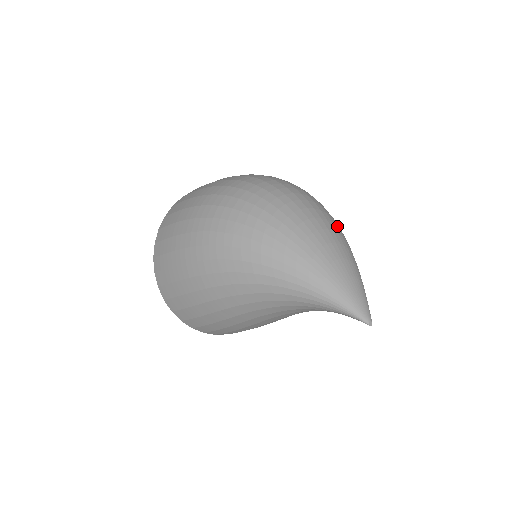
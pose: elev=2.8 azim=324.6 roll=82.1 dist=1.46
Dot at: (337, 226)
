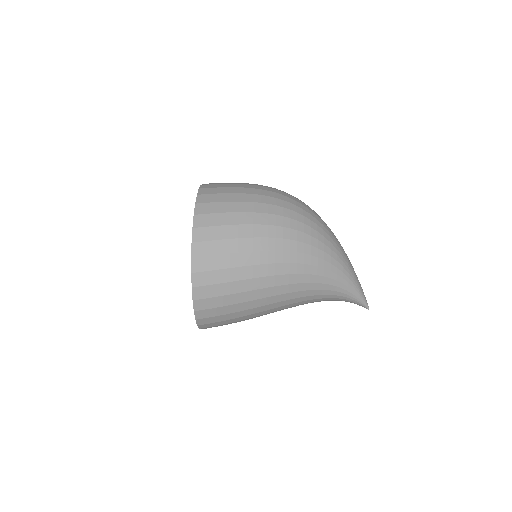
Dot at: occluded
